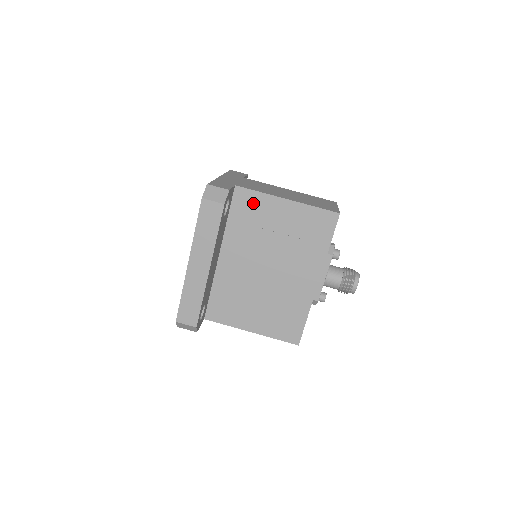
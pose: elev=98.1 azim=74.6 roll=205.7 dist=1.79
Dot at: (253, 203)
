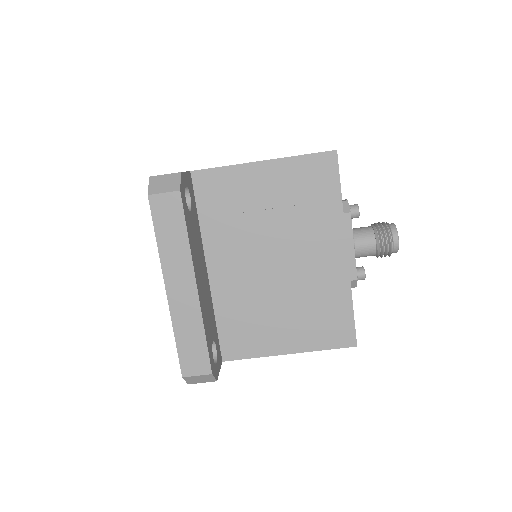
Dot at: (222, 184)
